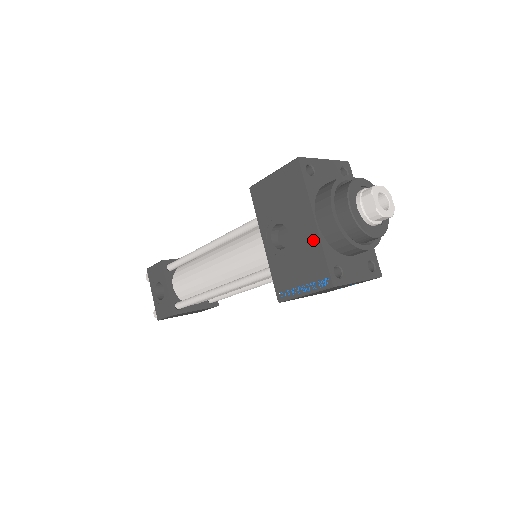
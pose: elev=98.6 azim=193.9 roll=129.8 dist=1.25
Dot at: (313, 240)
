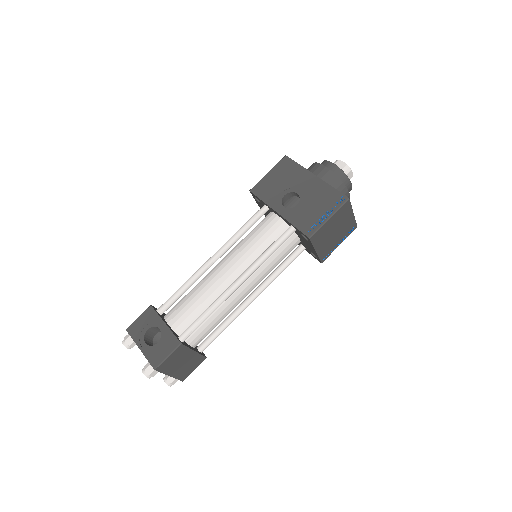
Dot at: (320, 185)
